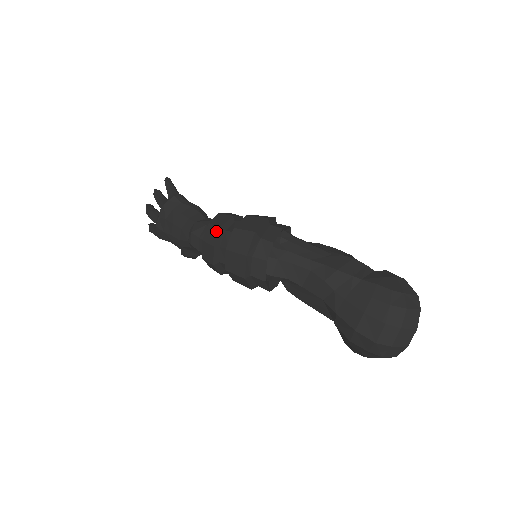
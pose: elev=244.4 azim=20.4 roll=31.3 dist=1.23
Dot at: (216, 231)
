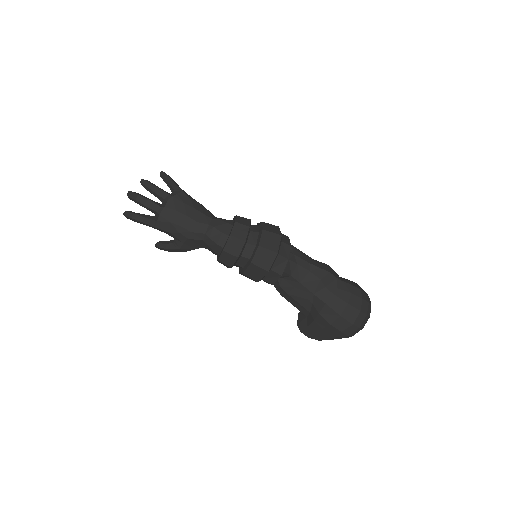
Dot at: (245, 229)
